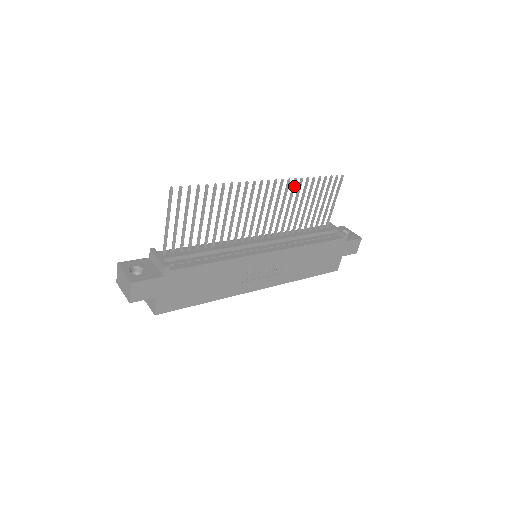
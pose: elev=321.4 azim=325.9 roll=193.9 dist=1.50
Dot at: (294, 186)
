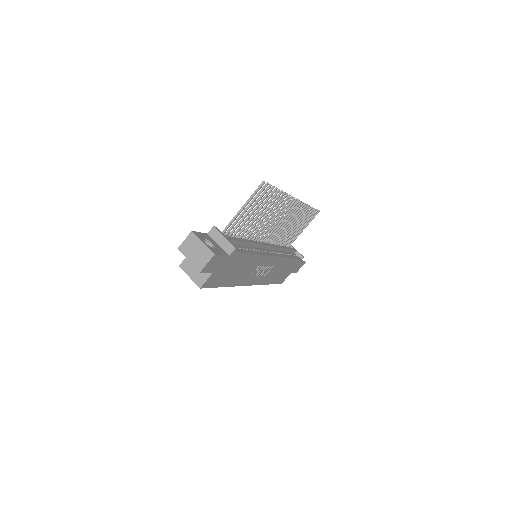
Dot at: (301, 208)
